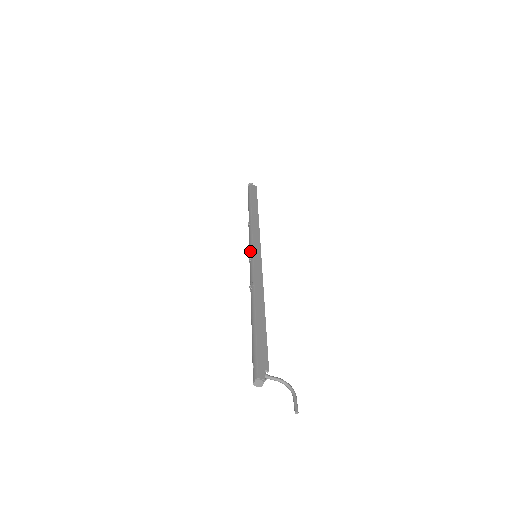
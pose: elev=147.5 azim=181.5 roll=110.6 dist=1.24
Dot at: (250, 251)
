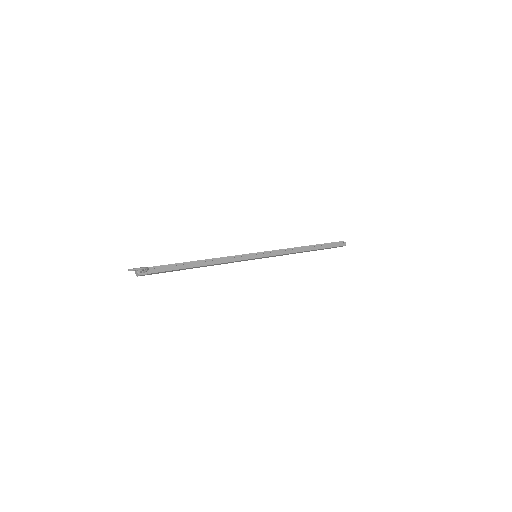
Dot at: occluded
